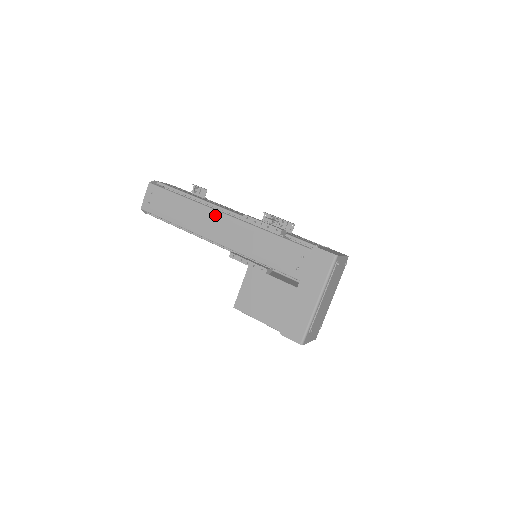
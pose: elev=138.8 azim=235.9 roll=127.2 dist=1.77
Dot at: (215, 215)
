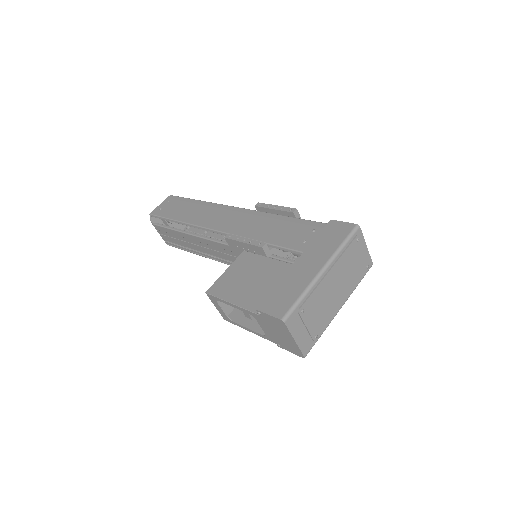
Dot at: (226, 209)
